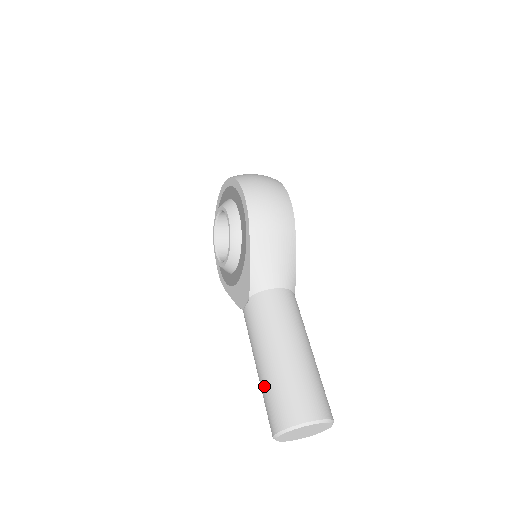
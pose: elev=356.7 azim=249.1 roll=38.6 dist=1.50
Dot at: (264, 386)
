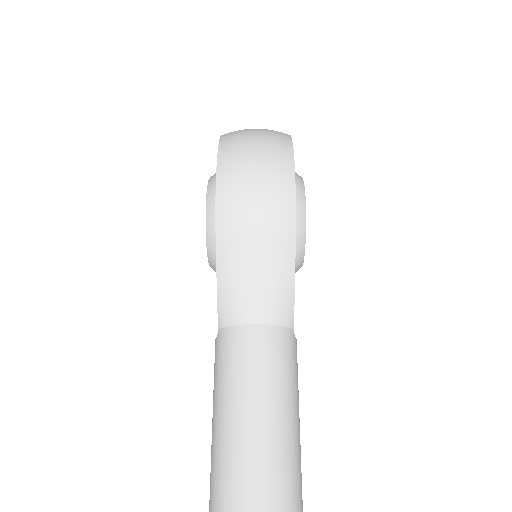
Dot at: (210, 474)
